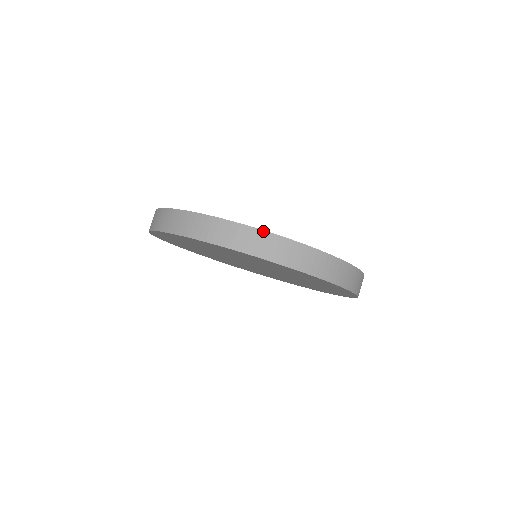
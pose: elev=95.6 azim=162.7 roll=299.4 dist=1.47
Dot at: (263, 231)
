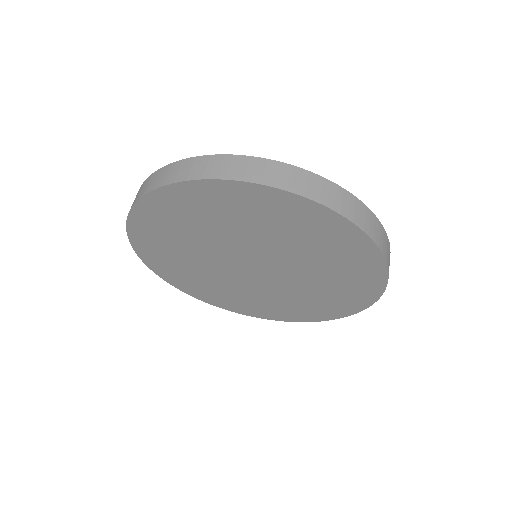
Dot at: (186, 159)
